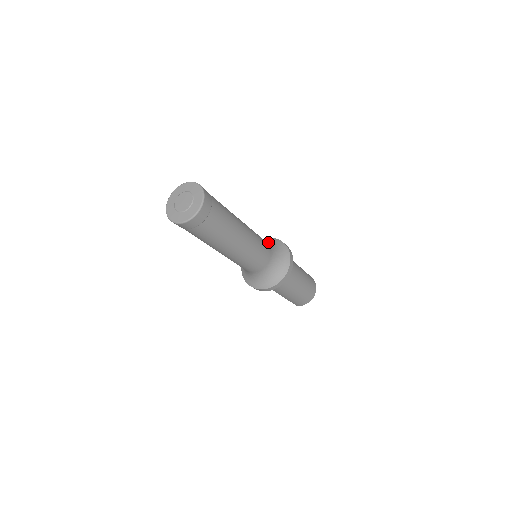
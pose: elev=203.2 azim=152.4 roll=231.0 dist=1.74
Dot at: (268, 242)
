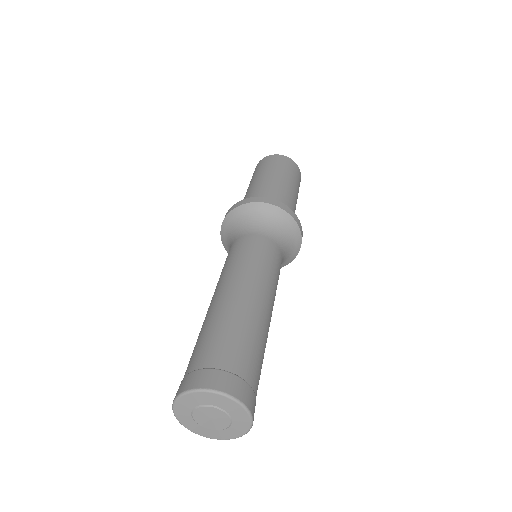
Dot at: (264, 226)
